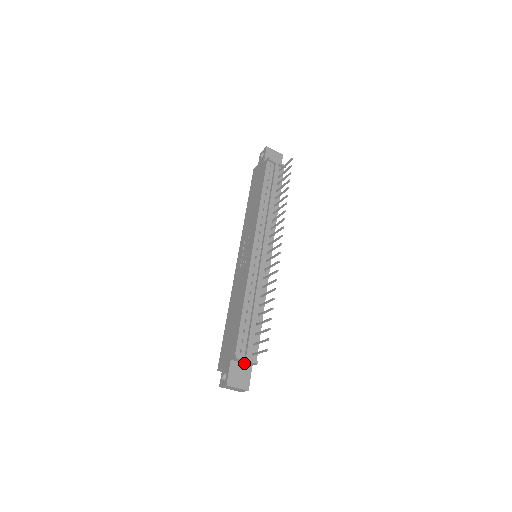
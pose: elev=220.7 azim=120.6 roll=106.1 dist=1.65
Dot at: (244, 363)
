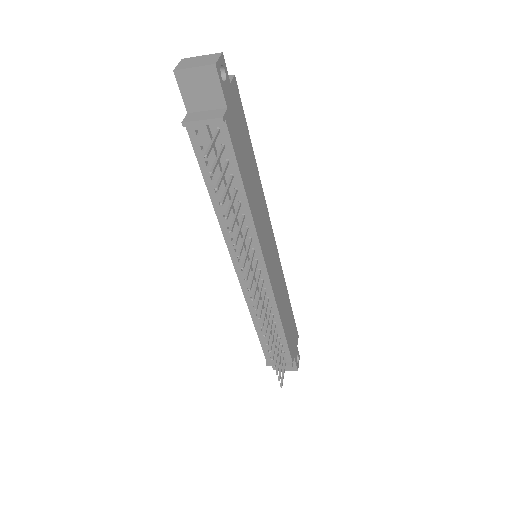
Dot at: occluded
